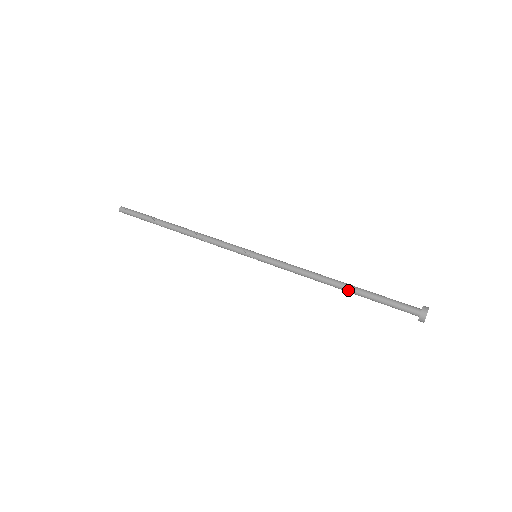
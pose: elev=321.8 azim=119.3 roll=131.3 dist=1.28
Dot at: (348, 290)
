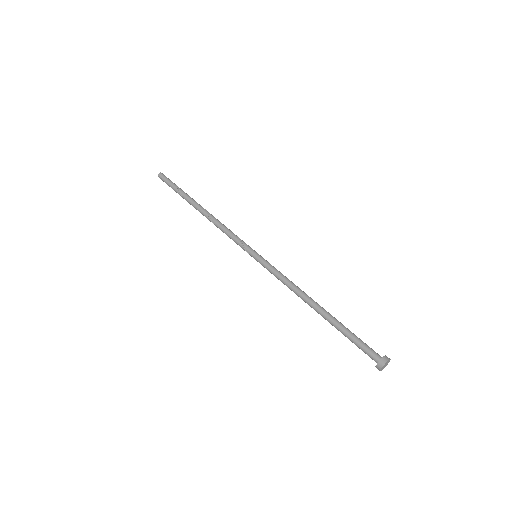
Dot at: occluded
